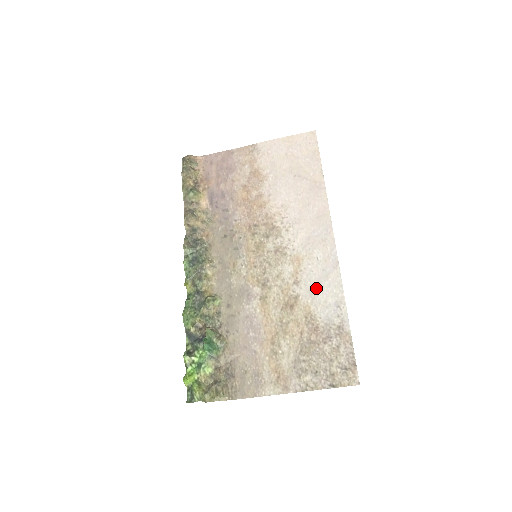
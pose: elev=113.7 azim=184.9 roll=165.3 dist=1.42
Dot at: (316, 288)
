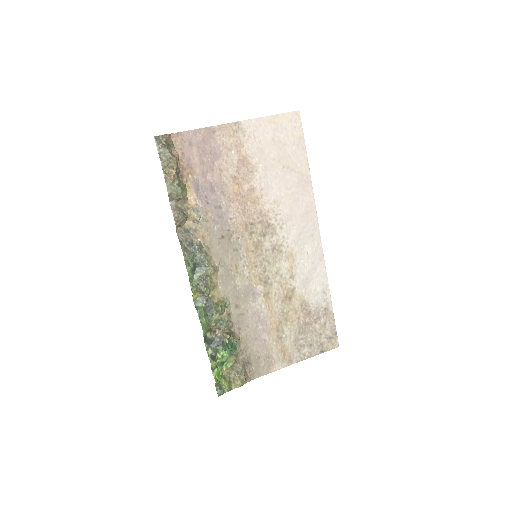
Dot at: (308, 280)
